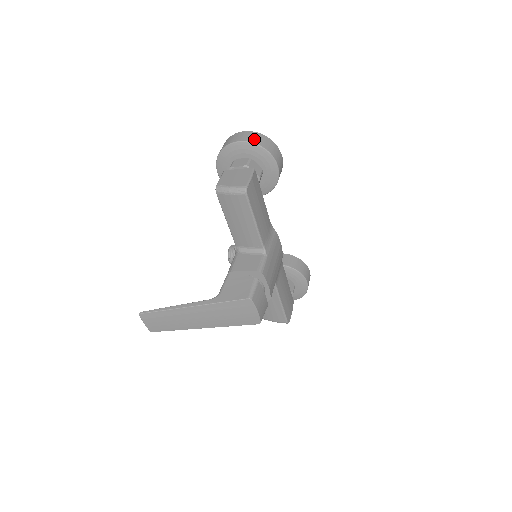
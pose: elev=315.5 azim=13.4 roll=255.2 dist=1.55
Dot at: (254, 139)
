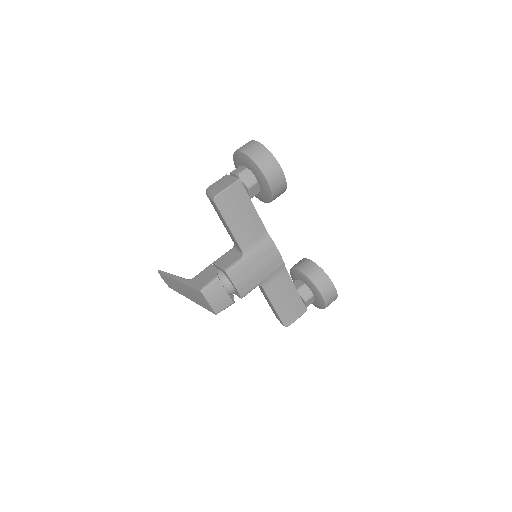
Dot at: (251, 151)
